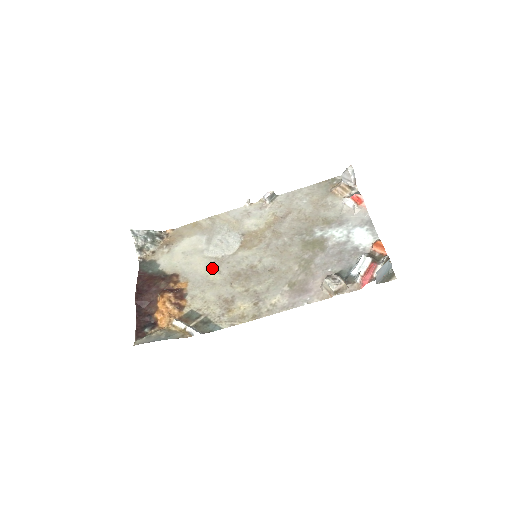
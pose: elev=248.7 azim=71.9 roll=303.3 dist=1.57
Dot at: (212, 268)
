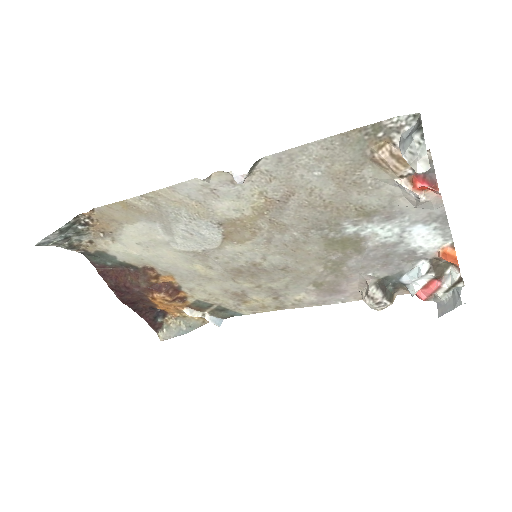
Dot at: (196, 263)
